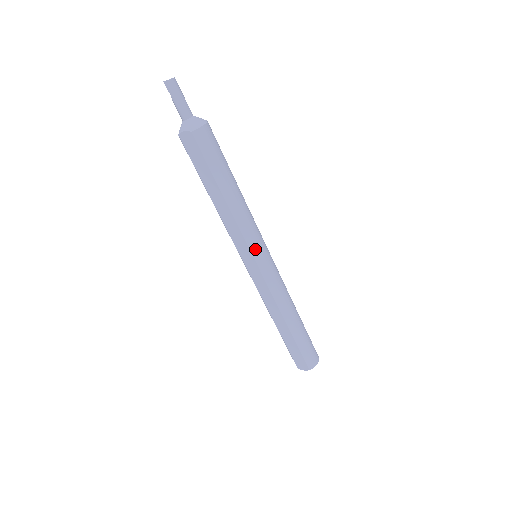
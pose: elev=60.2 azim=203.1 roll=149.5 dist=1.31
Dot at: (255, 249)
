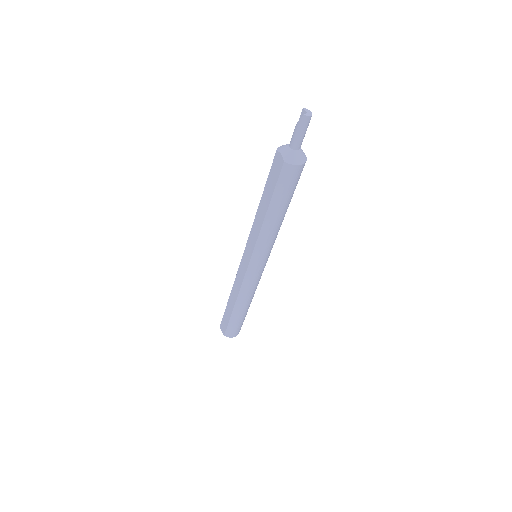
Dot at: (256, 256)
